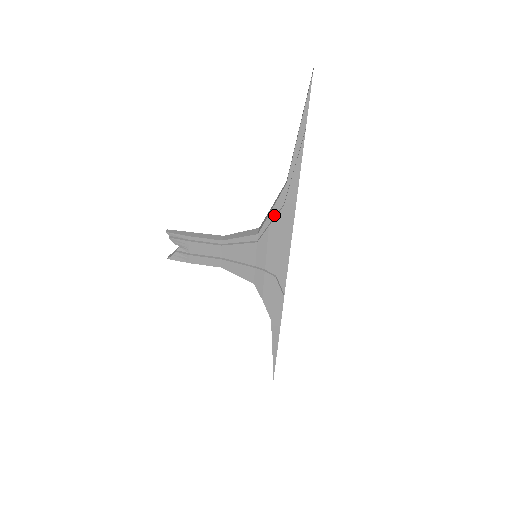
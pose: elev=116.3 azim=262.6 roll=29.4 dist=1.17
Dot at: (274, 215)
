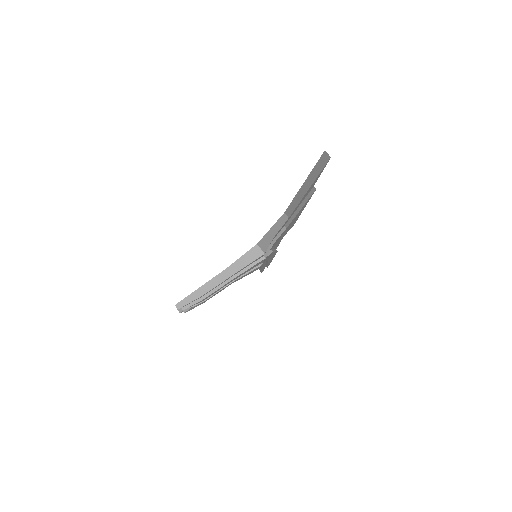
Dot at: (276, 236)
